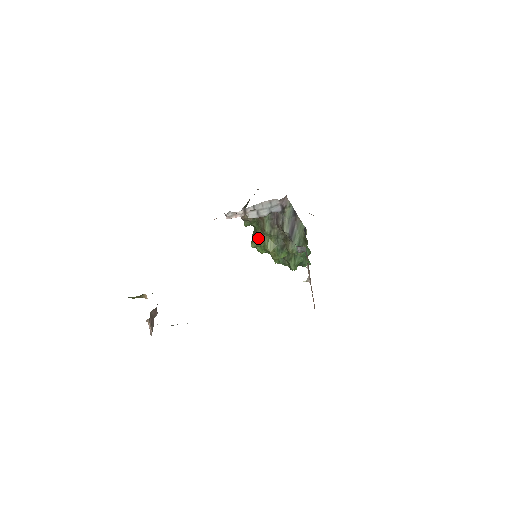
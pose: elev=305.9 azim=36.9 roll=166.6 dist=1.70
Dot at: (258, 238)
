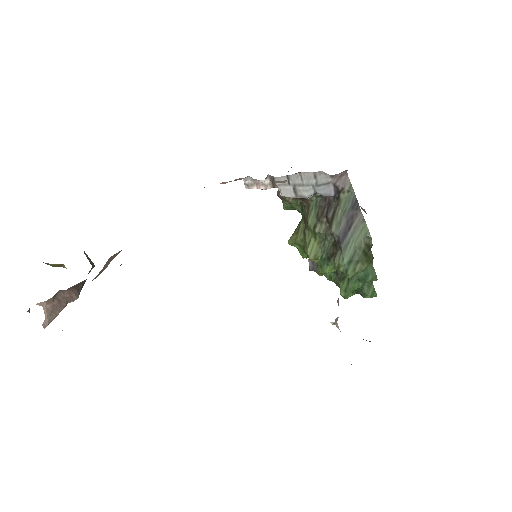
Dot at: (298, 232)
